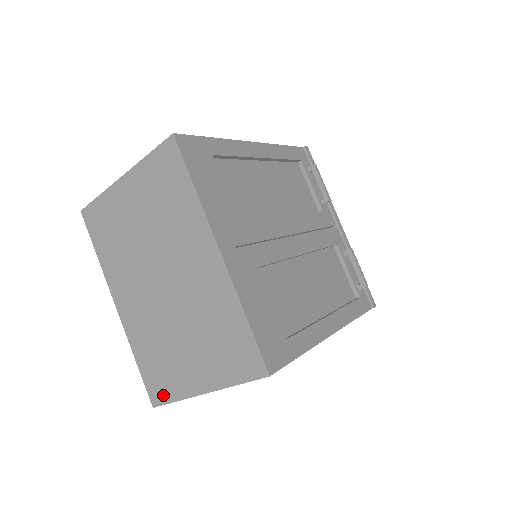
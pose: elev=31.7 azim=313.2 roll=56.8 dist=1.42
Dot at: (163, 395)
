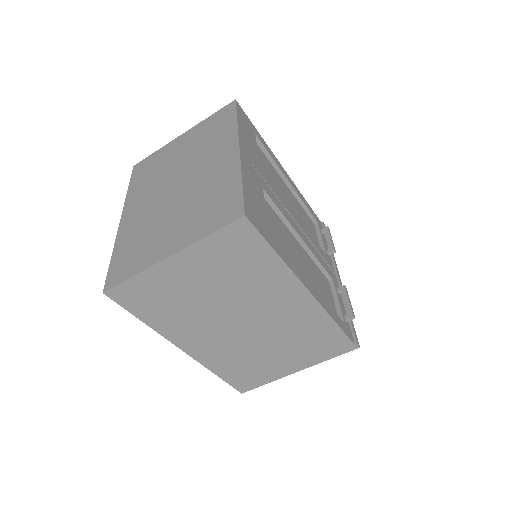
Dot at: (122, 275)
